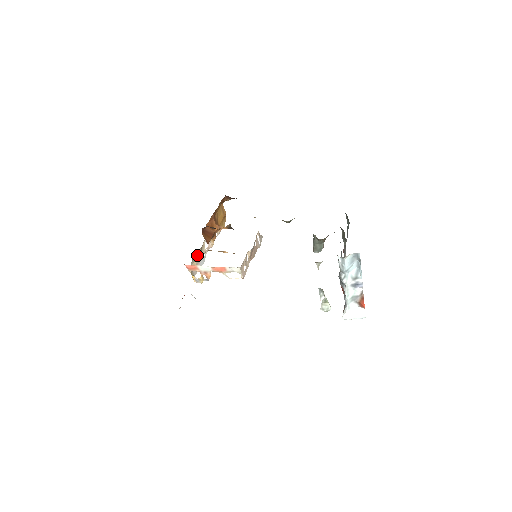
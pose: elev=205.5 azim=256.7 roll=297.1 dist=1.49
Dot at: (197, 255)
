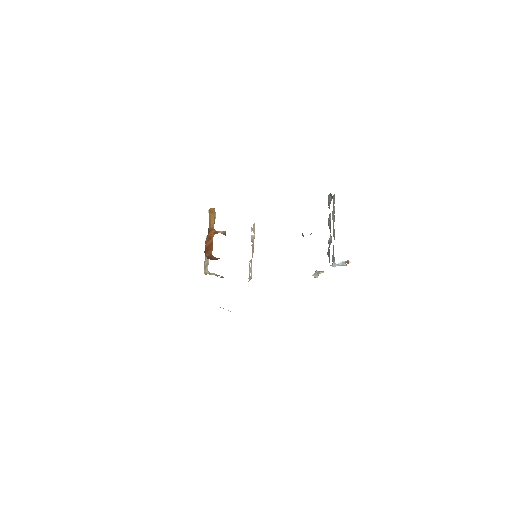
Dot at: (205, 260)
